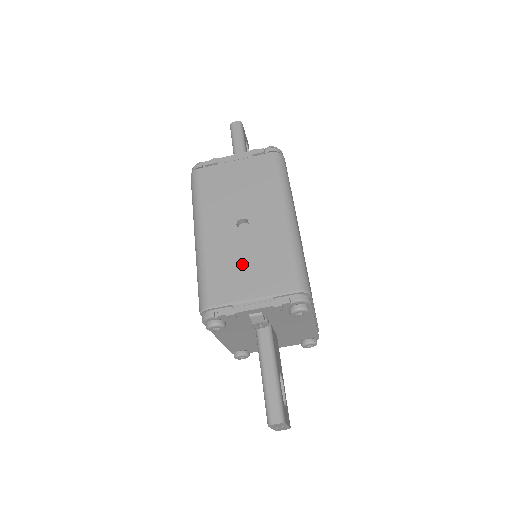
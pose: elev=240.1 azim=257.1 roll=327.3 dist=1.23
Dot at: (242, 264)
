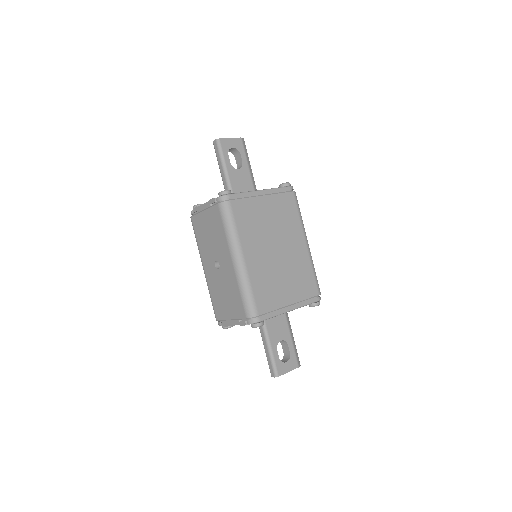
Dot at: (223, 295)
